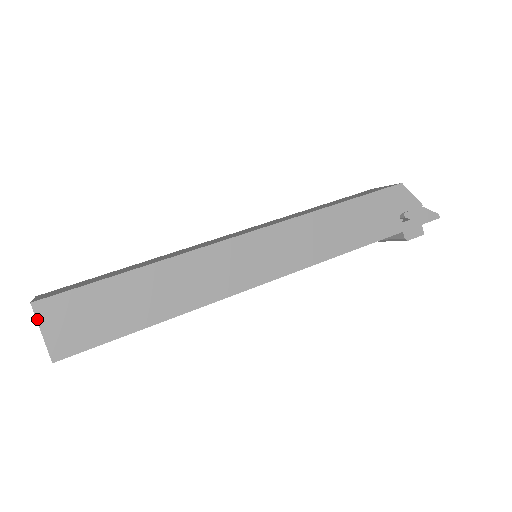
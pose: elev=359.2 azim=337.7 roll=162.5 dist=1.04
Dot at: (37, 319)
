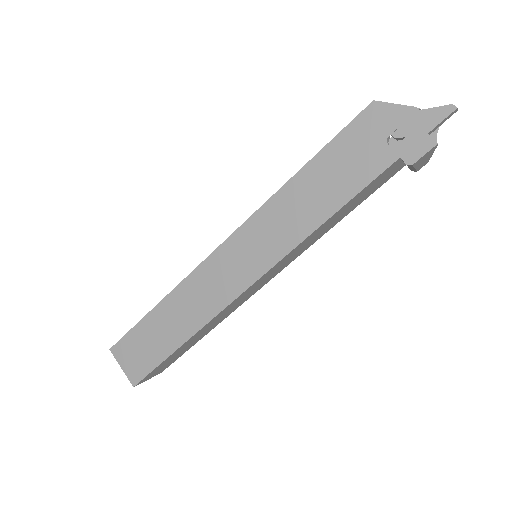
Dot at: (116, 359)
